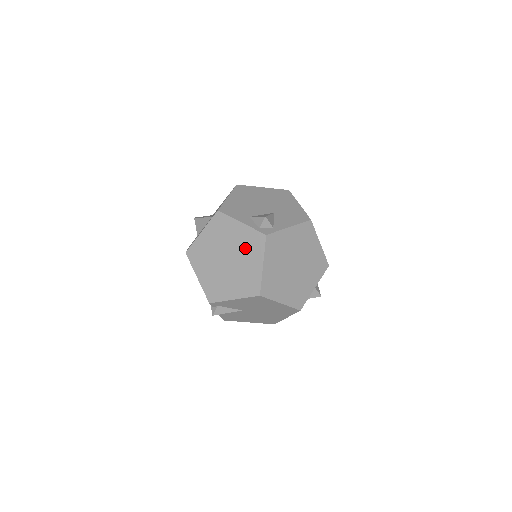
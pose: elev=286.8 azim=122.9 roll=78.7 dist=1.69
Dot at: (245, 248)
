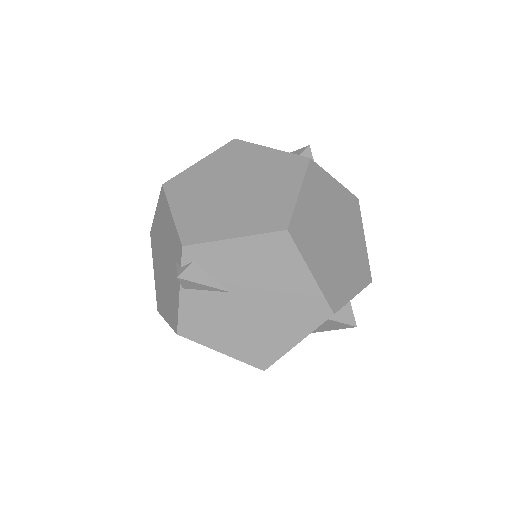
Dot at: (271, 173)
